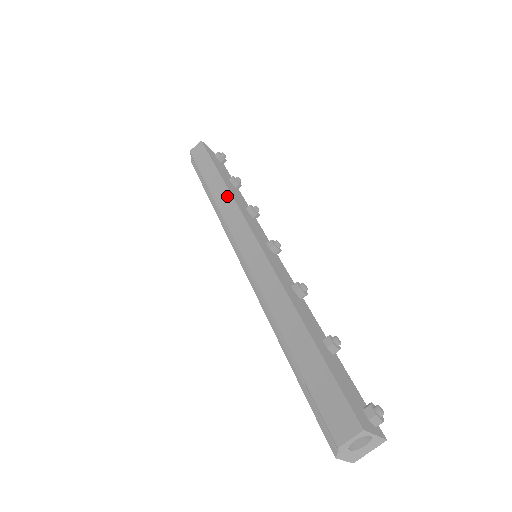
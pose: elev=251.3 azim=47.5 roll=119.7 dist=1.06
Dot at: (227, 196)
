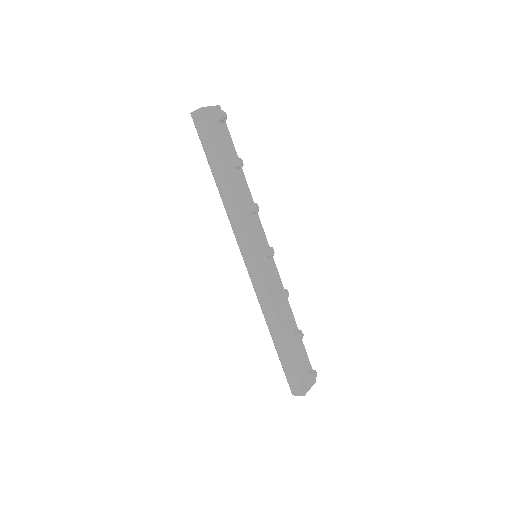
Dot at: (233, 206)
